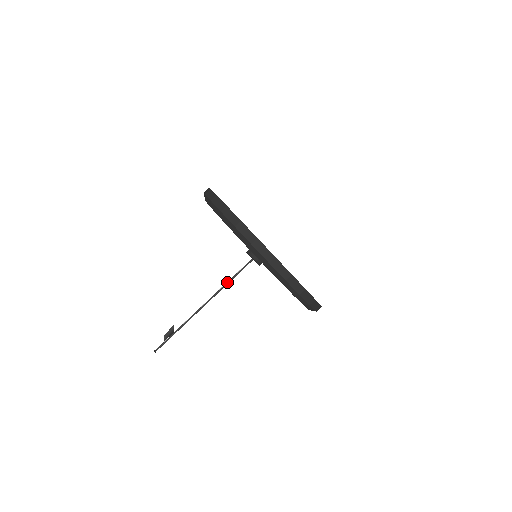
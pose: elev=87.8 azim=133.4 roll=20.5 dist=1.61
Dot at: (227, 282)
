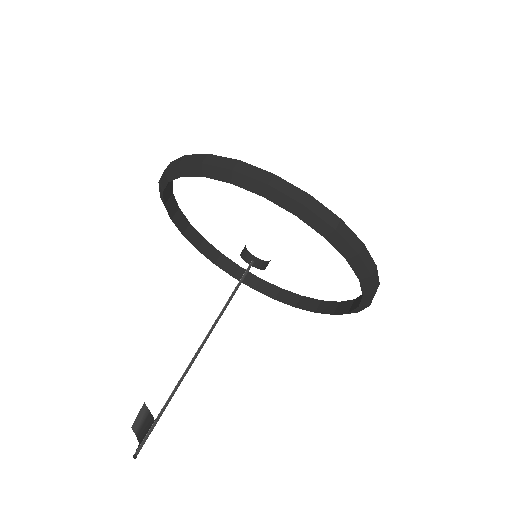
Dot at: (226, 304)
